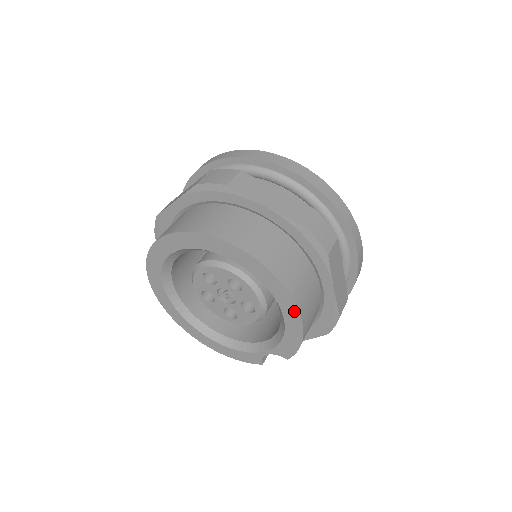
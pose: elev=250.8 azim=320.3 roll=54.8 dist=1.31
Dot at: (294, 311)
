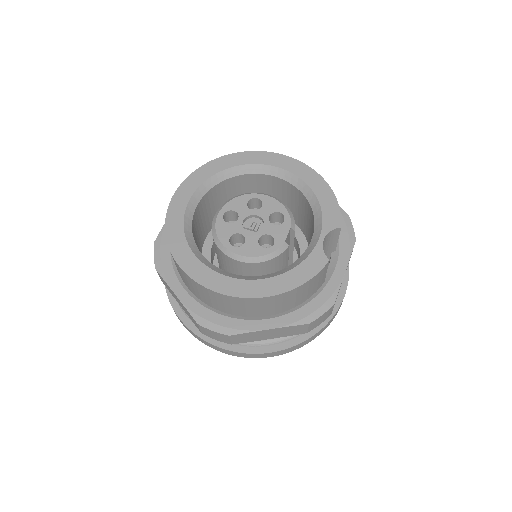
Dot at: (308, 171)
